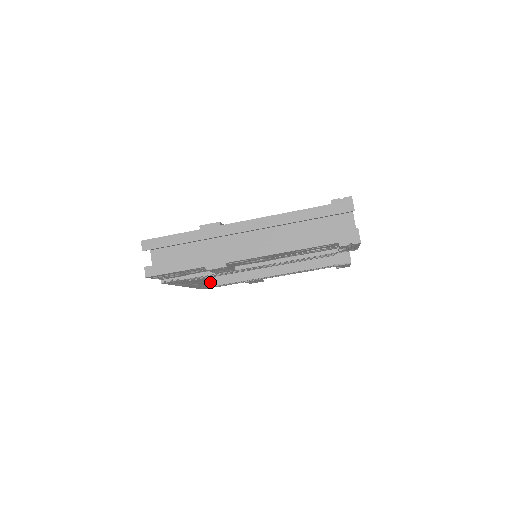
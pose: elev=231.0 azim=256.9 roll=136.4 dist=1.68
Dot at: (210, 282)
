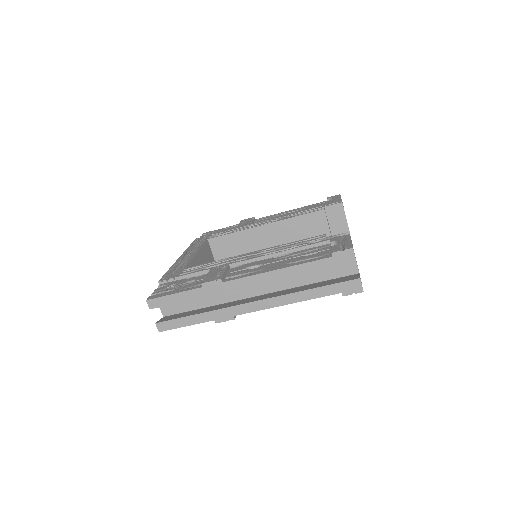
Dot at: occluded
